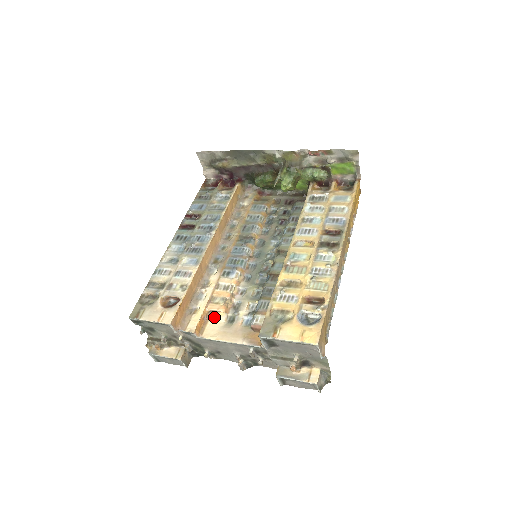
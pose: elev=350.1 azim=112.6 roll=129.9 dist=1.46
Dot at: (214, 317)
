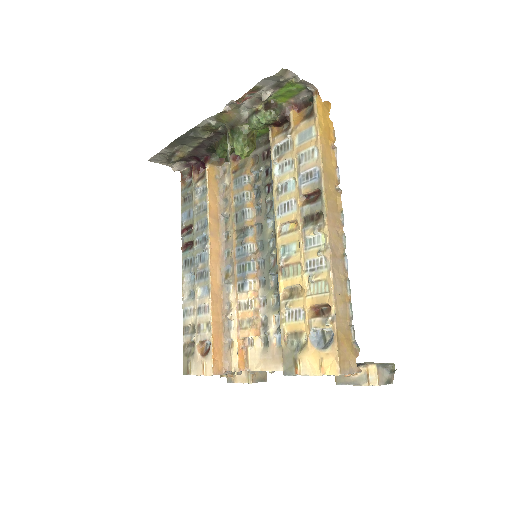
Dot at: (251, 342)
